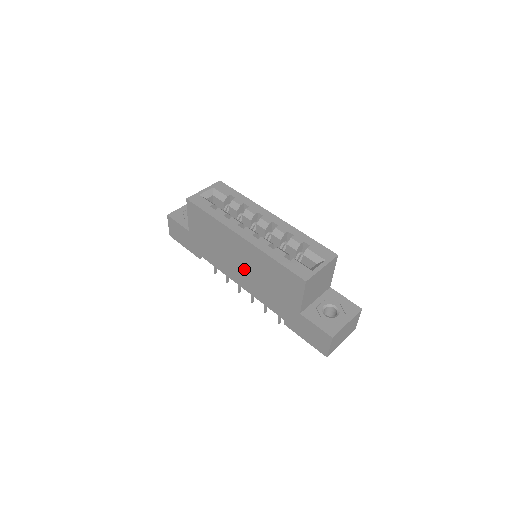
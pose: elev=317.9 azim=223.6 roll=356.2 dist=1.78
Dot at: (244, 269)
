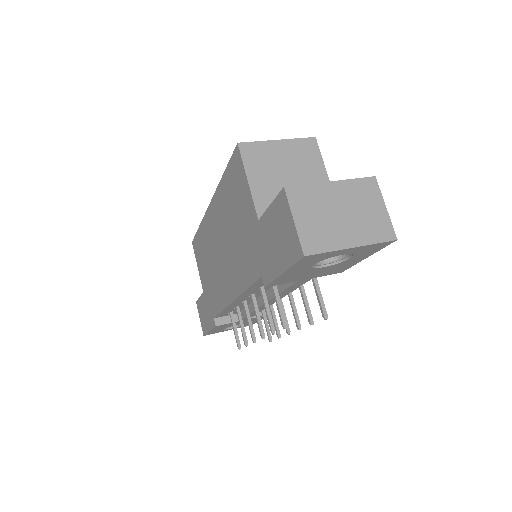
Dot at: (224, 256)
